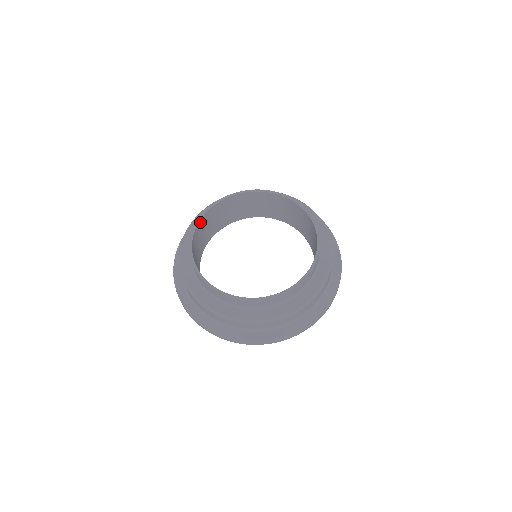
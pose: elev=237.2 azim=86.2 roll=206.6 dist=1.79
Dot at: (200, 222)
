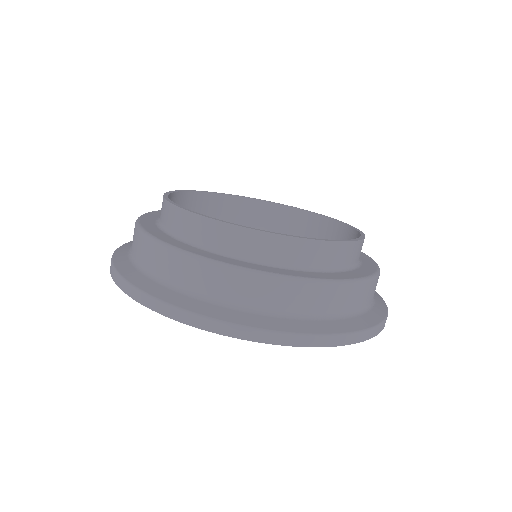
Dot at: (191, 195)
